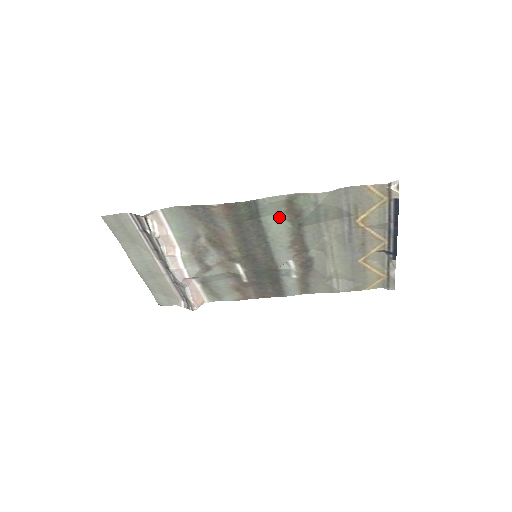
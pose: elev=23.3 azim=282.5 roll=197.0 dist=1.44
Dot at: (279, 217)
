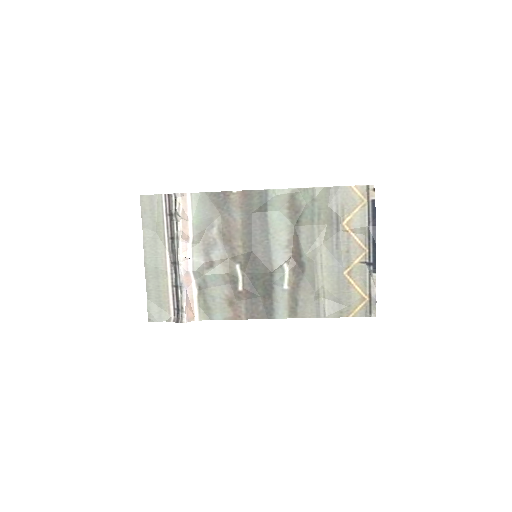
Dot at: (282, 214)
